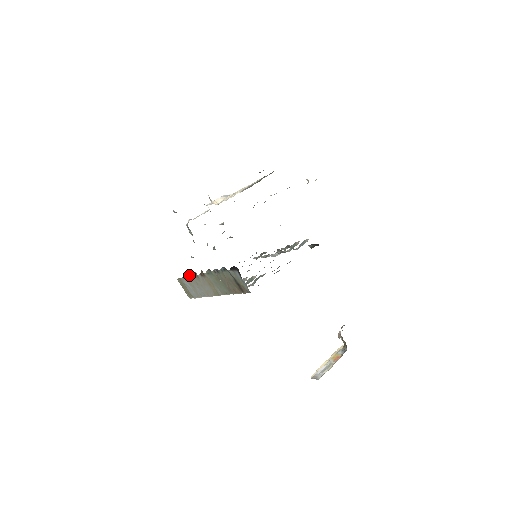
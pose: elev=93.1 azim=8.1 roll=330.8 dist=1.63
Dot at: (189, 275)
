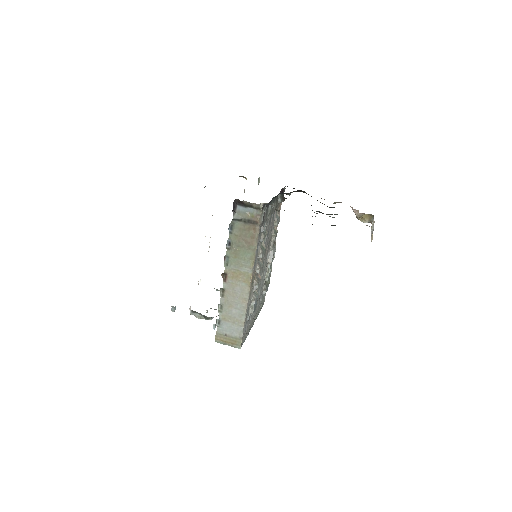
Dot at: (218, 308)
